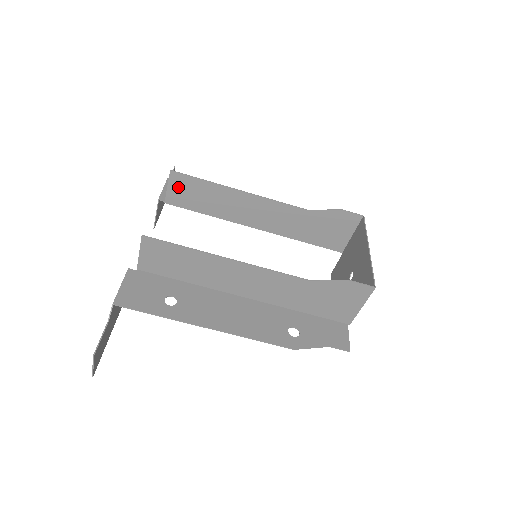
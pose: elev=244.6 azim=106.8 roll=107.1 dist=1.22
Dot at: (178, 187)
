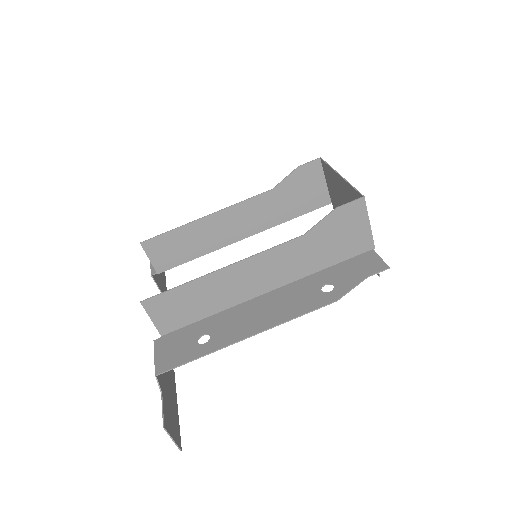
Dot at: (157, 252)
